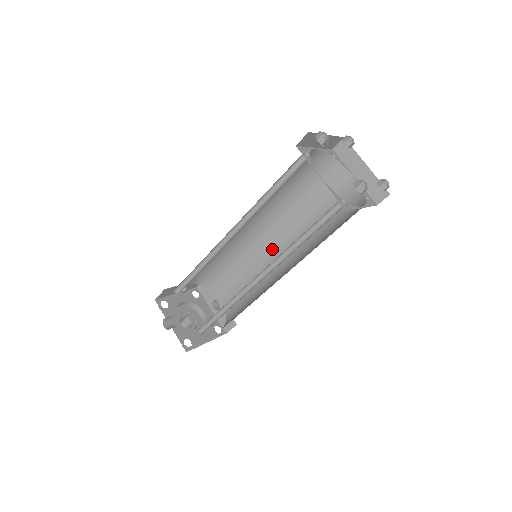
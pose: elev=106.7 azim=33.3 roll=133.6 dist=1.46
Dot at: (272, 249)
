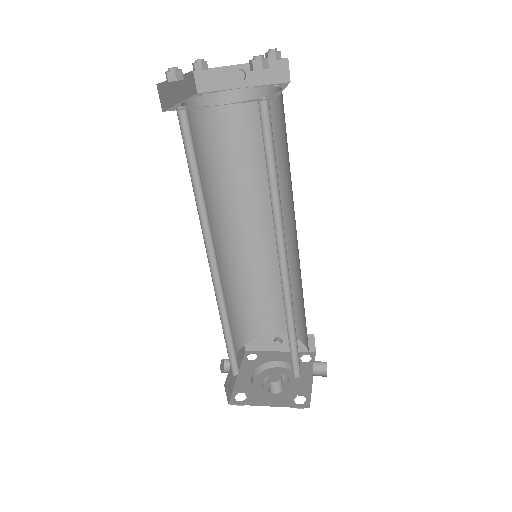
Dot at: occluded
